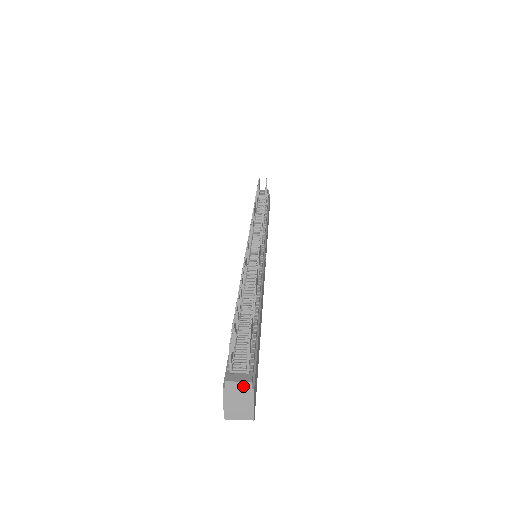
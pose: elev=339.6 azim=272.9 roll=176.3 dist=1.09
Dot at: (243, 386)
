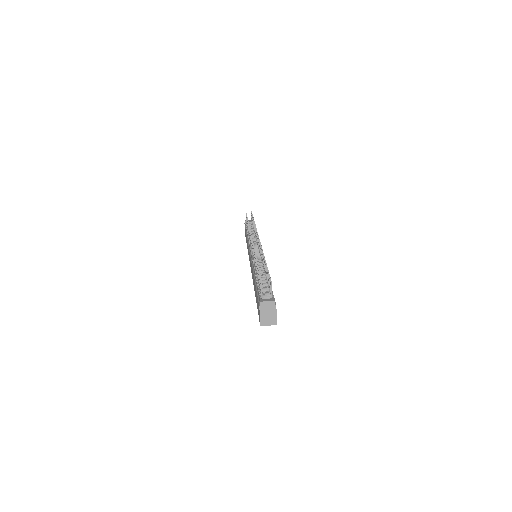
Dot at: (270, 304)
